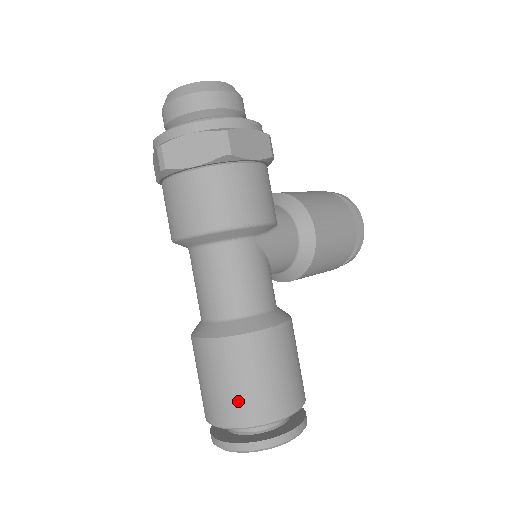
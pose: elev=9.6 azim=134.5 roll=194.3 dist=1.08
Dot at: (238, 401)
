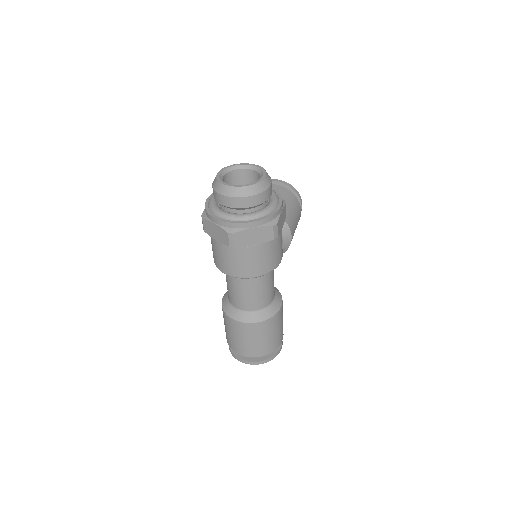
Dot at: (262, 347)
